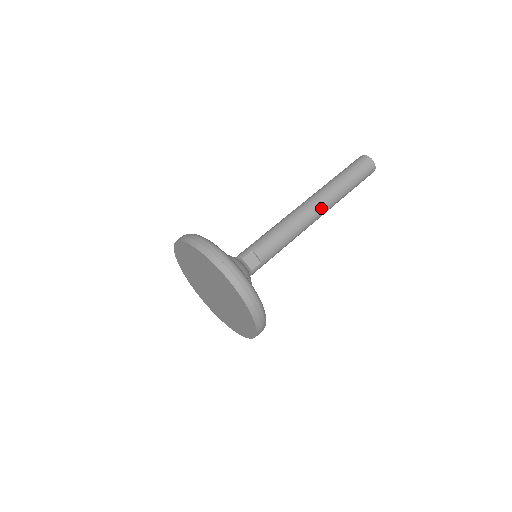
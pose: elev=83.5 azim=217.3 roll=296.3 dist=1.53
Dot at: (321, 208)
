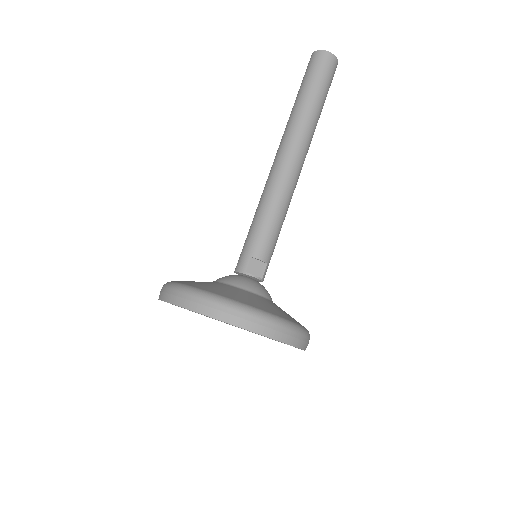
Dot at: (301, 155)
